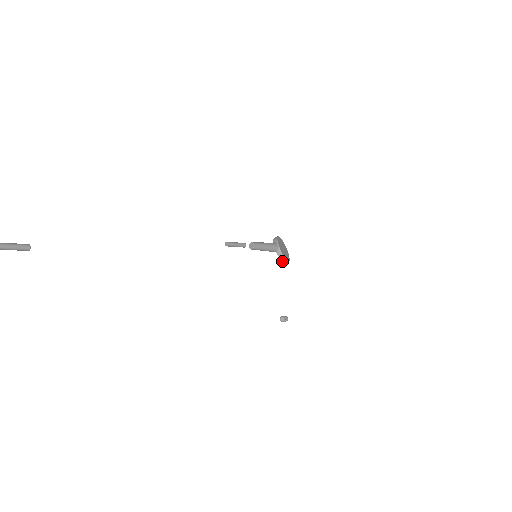
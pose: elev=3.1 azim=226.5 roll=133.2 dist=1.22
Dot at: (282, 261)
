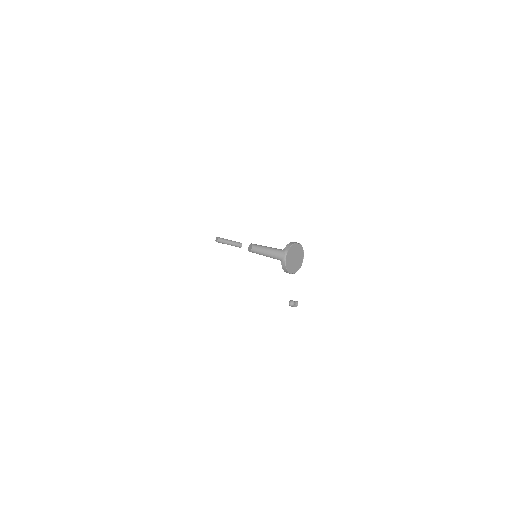
Dot at: (285, 271)
